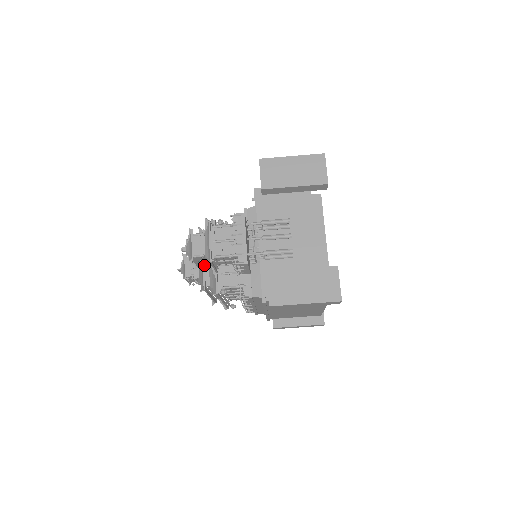
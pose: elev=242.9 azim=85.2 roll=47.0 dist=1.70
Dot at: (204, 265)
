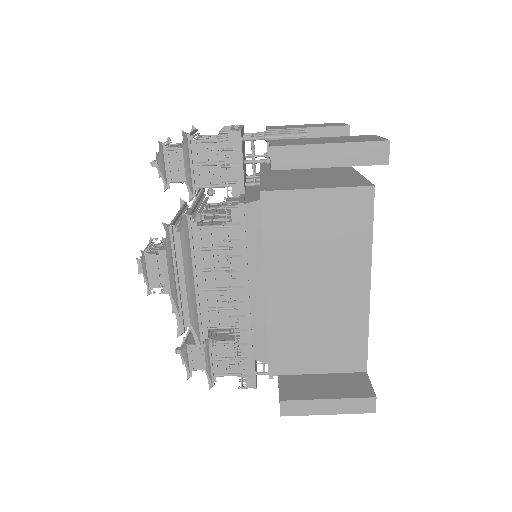
Dot at: (178, 214)
